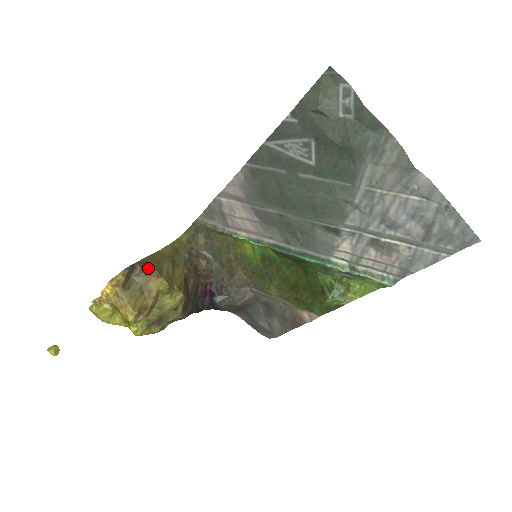
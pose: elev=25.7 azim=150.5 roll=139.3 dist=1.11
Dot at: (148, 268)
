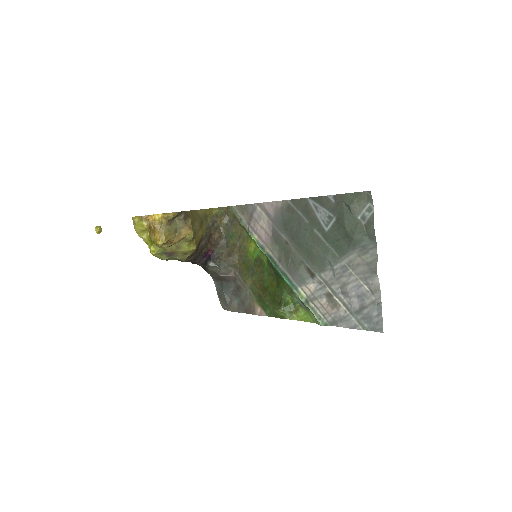
Dot at: (188, 219)
